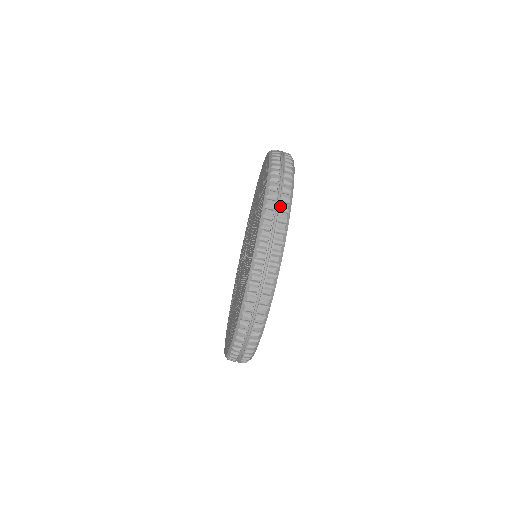
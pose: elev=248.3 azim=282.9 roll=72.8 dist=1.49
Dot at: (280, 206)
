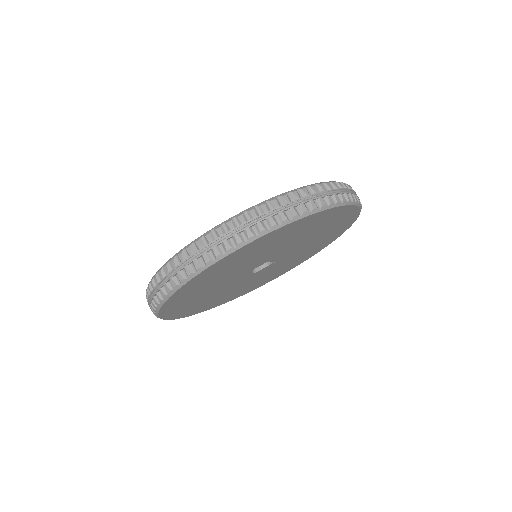
Dot at: occluded
